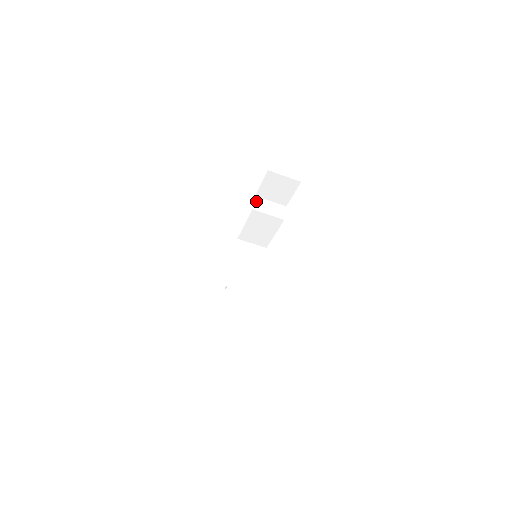
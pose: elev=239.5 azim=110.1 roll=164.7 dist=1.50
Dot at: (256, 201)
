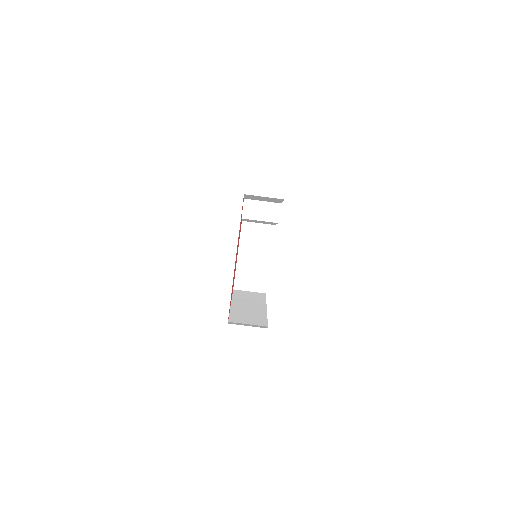
Dot at: (245, 206)
